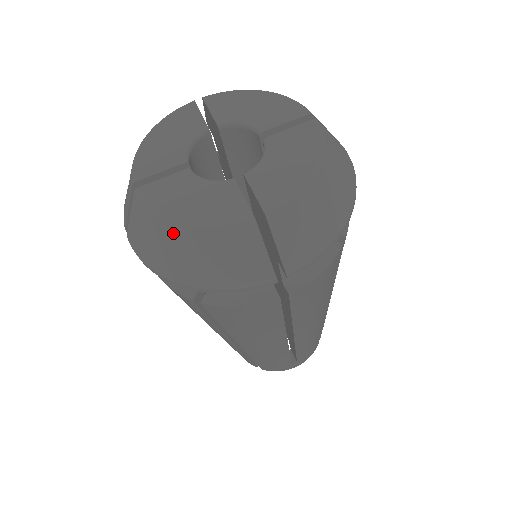
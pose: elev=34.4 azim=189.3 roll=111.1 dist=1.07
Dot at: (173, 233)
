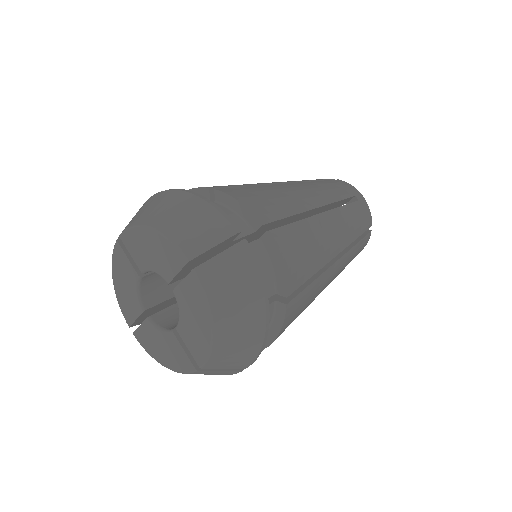
Dot at: occluded
